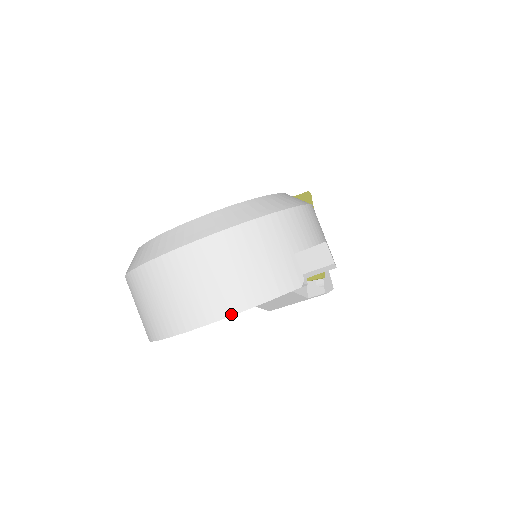
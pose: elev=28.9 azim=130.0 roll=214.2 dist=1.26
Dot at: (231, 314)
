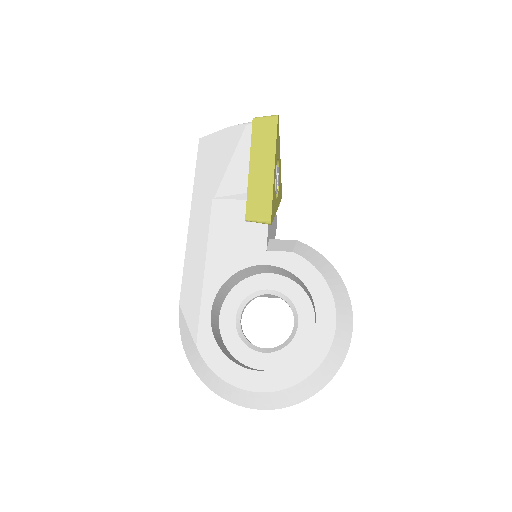
Dot at: occluded
